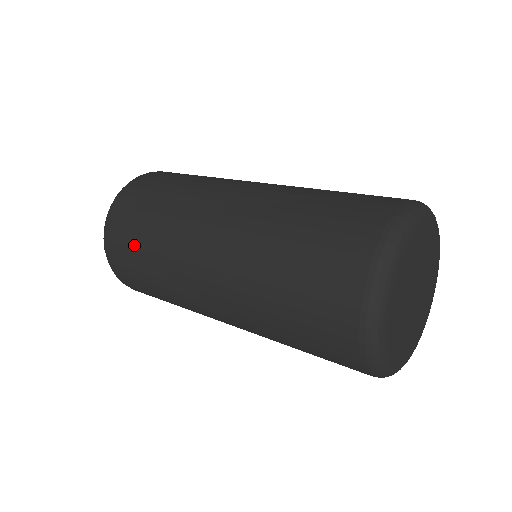
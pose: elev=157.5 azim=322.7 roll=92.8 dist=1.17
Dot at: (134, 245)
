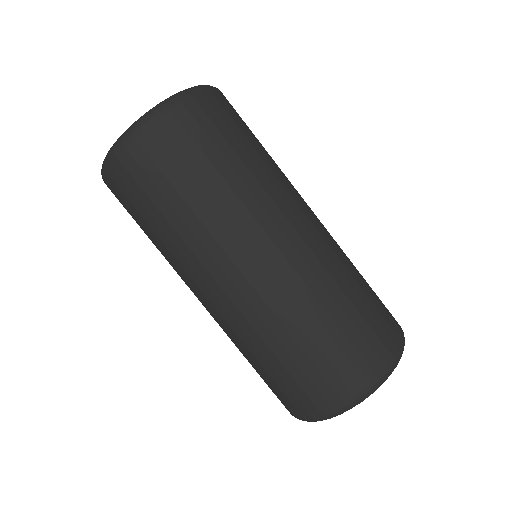
Dot at: (196, 163)
